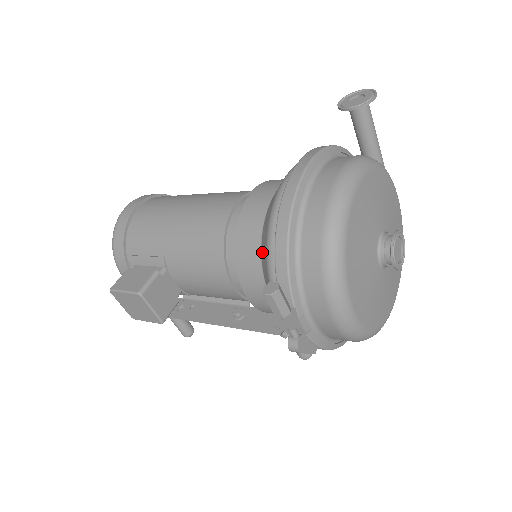
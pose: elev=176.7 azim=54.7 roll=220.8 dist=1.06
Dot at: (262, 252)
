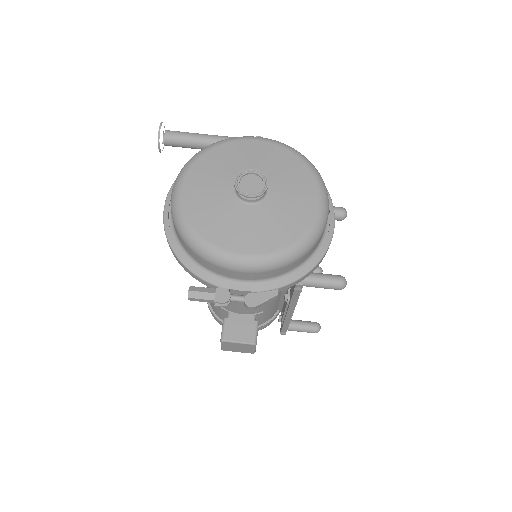
Dot at: occluded
